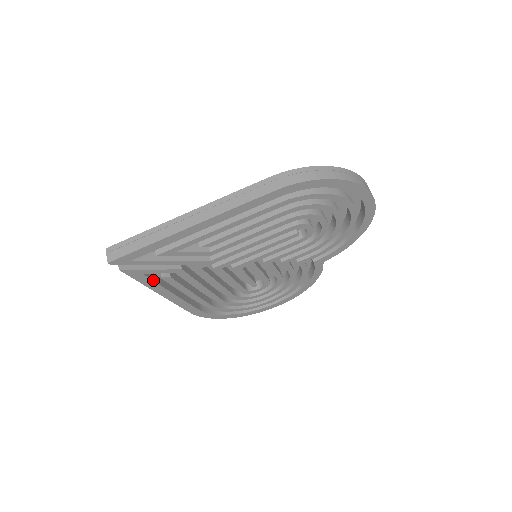
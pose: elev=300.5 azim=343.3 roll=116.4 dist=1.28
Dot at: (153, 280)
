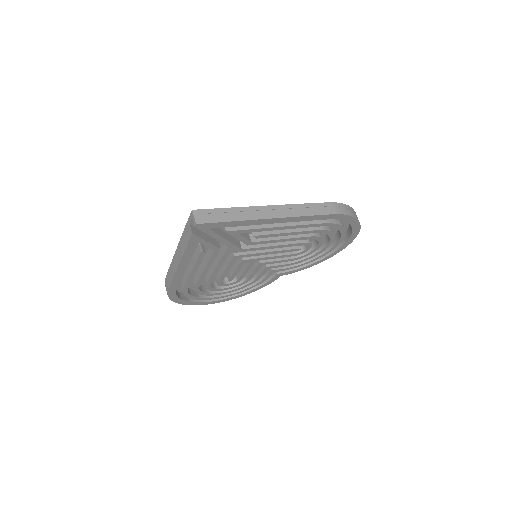
Dot at: (193, 251)
